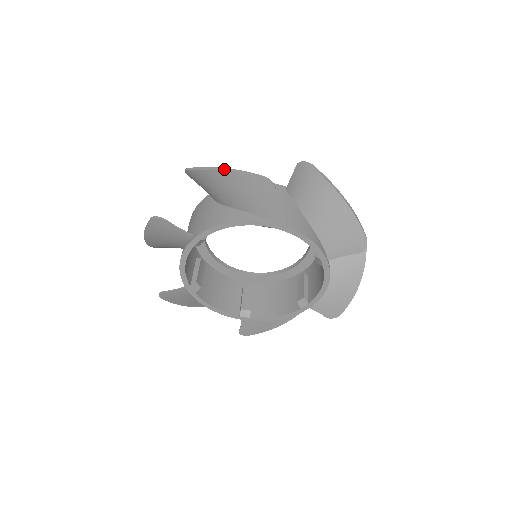
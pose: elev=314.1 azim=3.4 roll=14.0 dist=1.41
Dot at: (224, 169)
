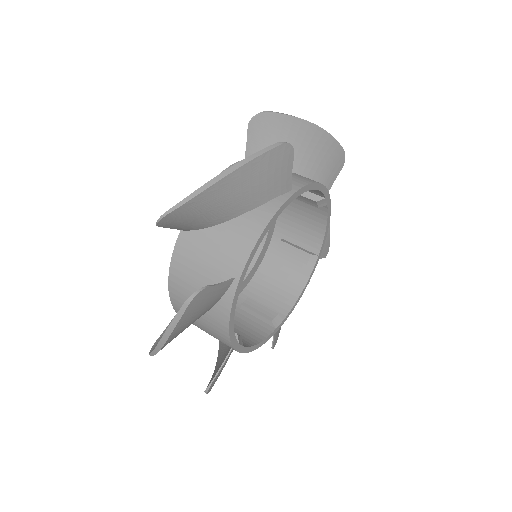
Dot at: (229, 170)
